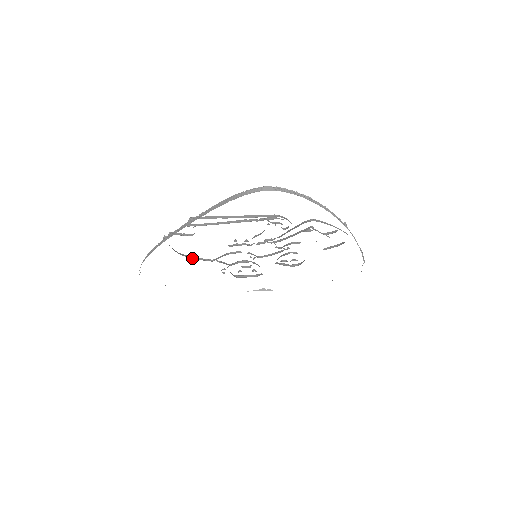
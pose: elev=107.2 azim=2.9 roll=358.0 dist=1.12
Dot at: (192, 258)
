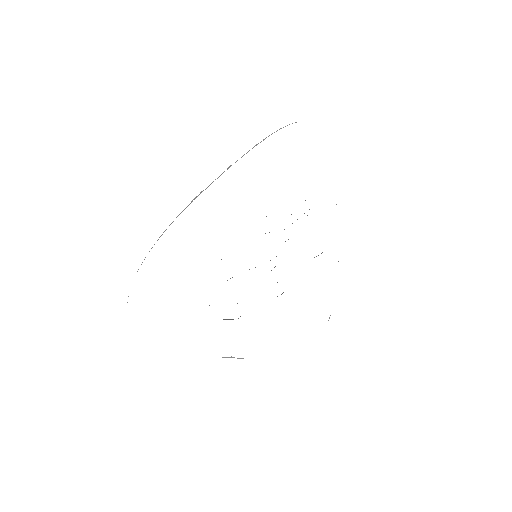
Dot at: occluded
